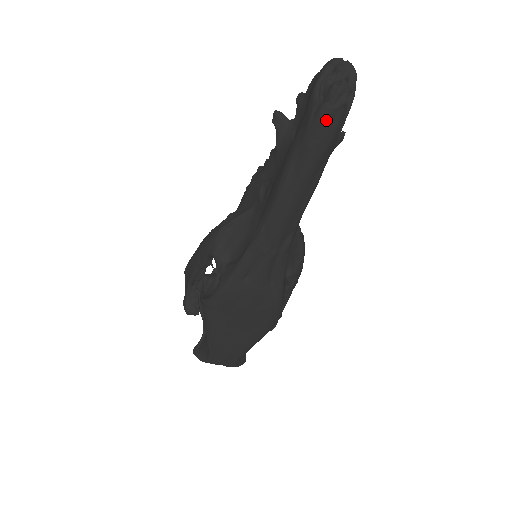
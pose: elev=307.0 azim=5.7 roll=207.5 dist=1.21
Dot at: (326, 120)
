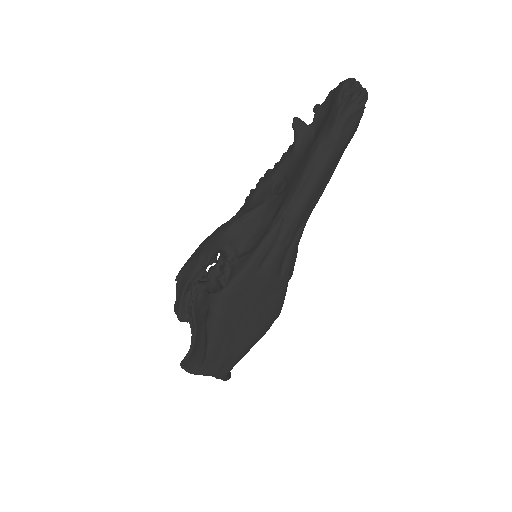
Dot at: (350, 118)
